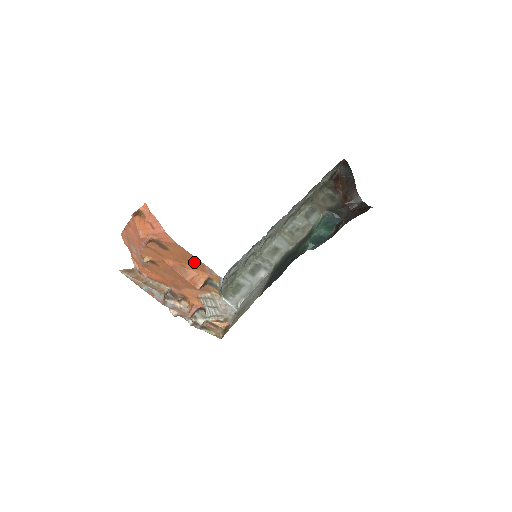
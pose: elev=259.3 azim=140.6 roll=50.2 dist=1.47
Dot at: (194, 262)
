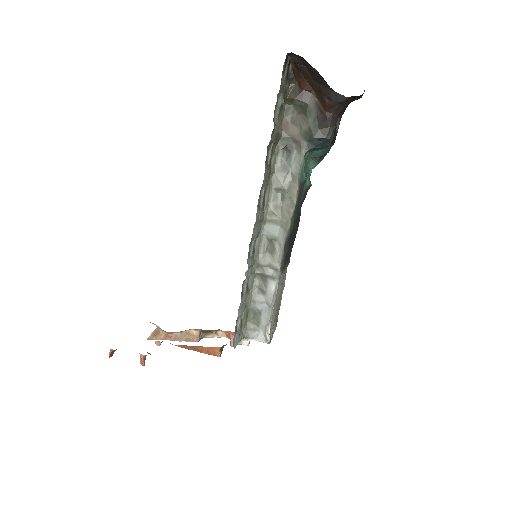
Dot at: occluded
